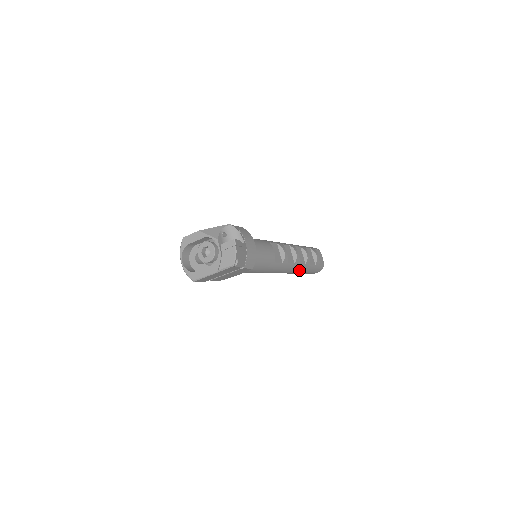
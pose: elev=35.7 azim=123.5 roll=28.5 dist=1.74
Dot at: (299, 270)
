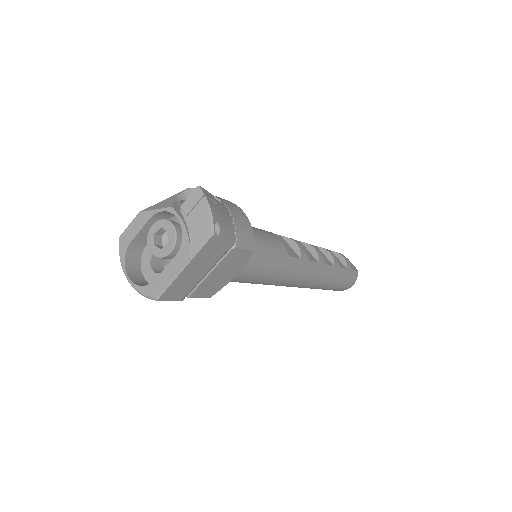
Dot at: (328, 276)
